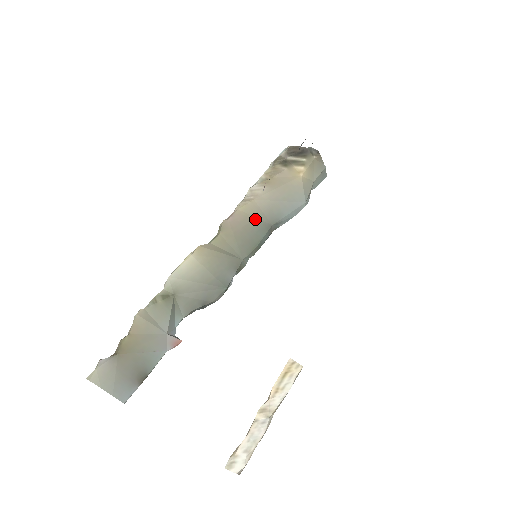
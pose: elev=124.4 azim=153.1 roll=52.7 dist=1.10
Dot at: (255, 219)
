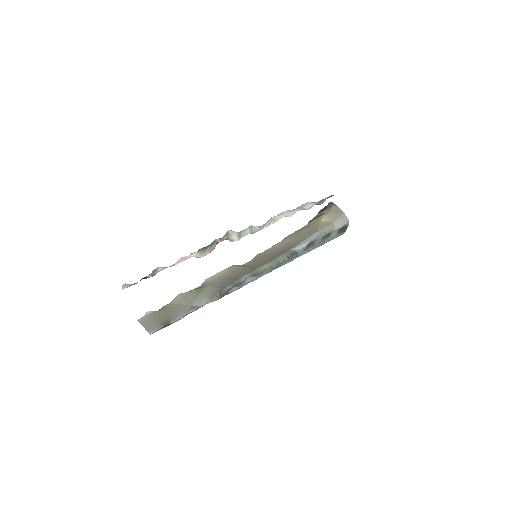
Dot at: (279, 250)
